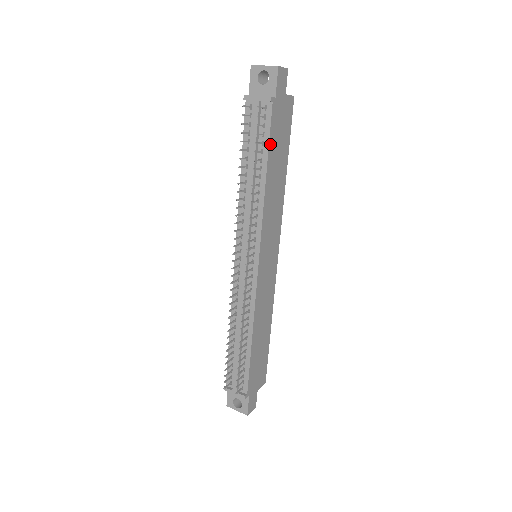
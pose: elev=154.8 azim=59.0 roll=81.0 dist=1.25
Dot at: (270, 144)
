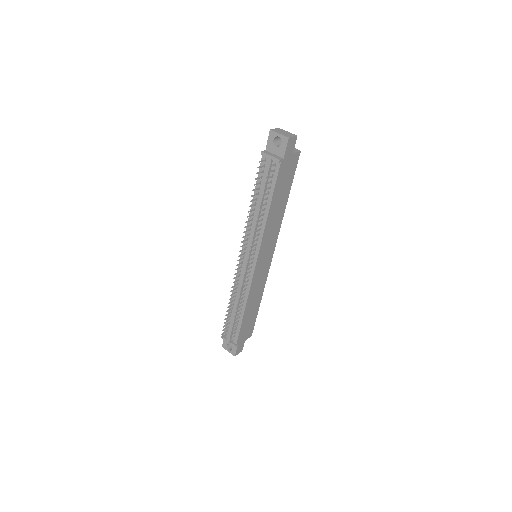
Dot at: (275, 189)
